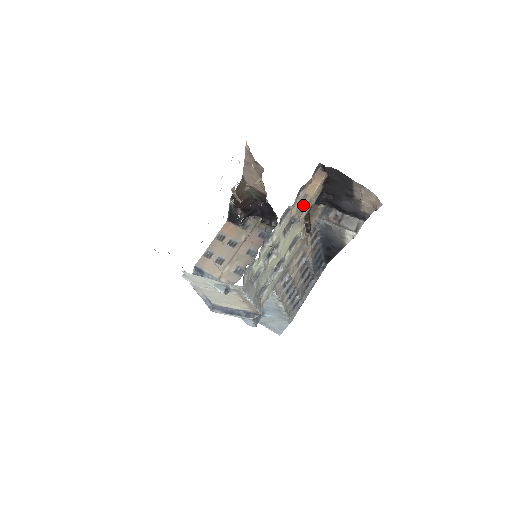
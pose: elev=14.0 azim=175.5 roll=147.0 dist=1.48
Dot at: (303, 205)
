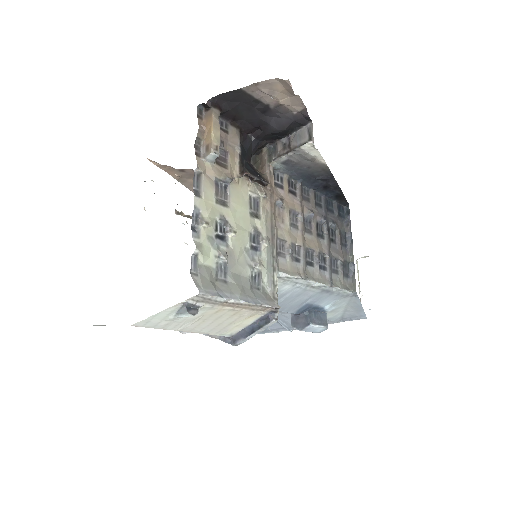
Dot at: (223, 161)
